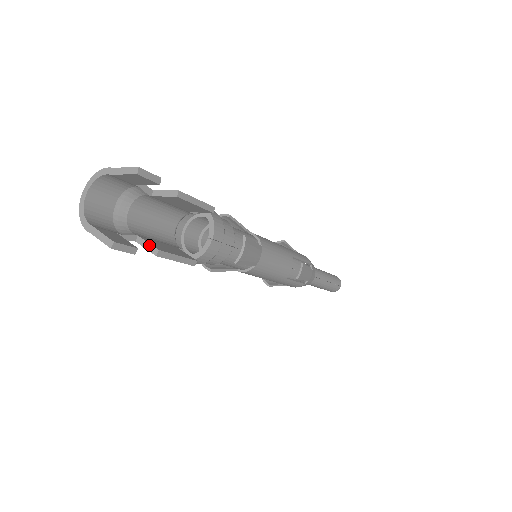
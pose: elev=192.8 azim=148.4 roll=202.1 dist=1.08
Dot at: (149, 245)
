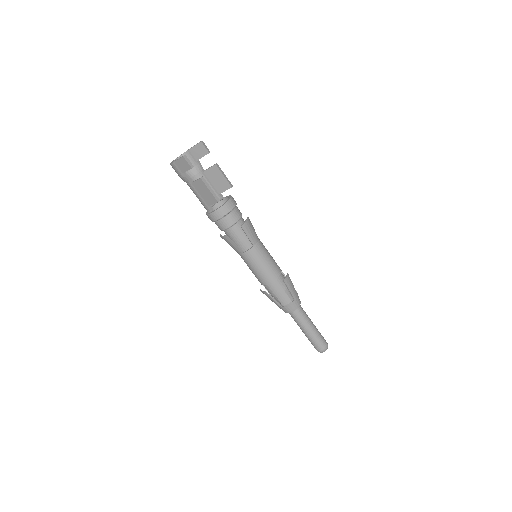
Dot at: (198, 179)
